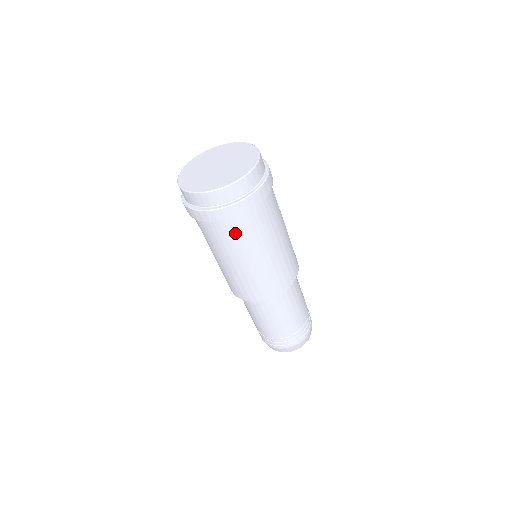
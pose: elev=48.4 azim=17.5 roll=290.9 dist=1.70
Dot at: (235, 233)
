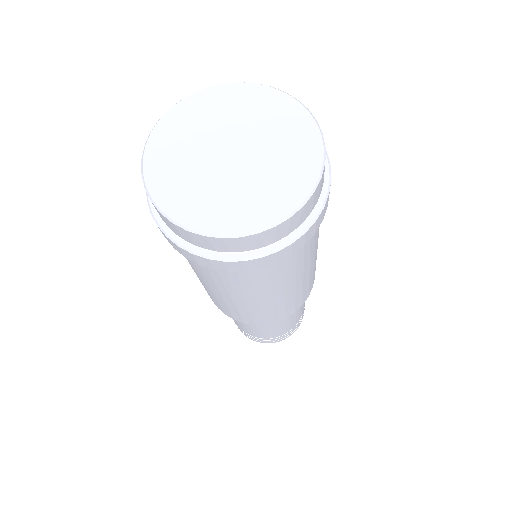
Dot at: (239, 279)
